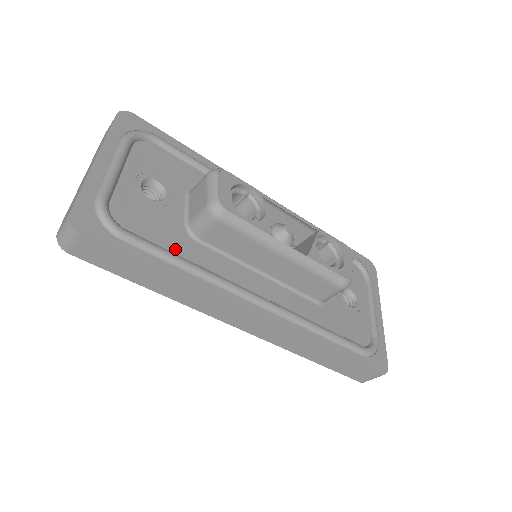
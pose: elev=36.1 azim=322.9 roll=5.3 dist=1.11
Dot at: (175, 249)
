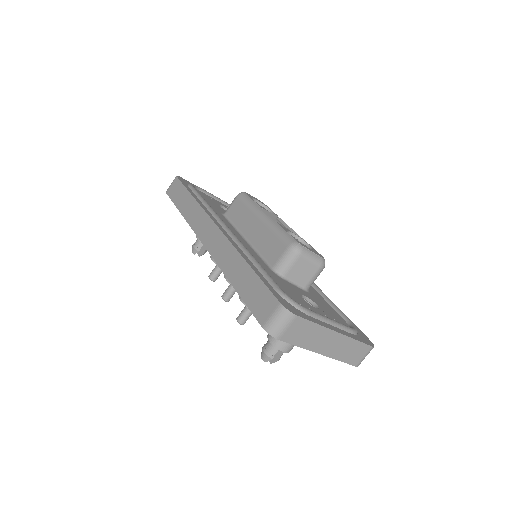
Dot at: occluded
